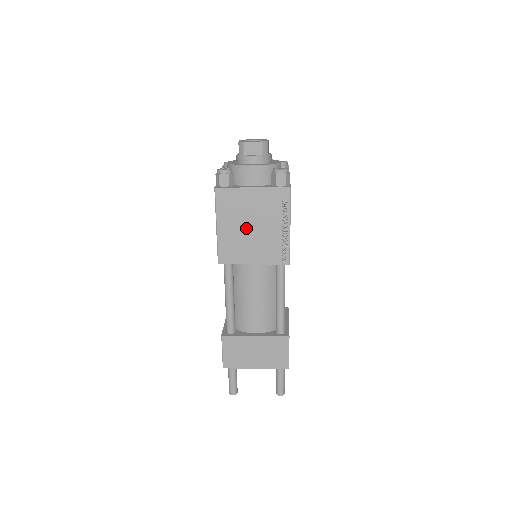
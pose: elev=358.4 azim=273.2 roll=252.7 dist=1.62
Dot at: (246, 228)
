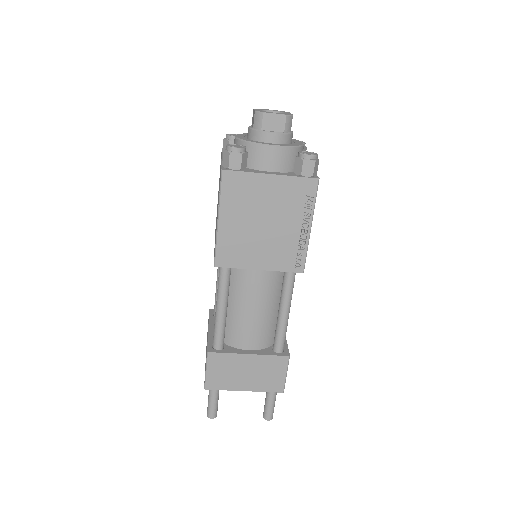
Dot at: (256, 225)
